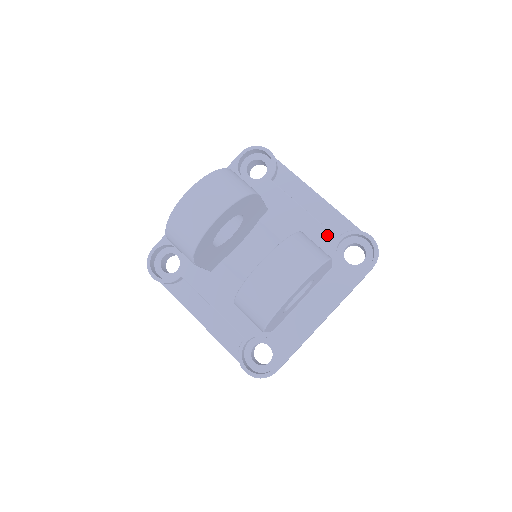
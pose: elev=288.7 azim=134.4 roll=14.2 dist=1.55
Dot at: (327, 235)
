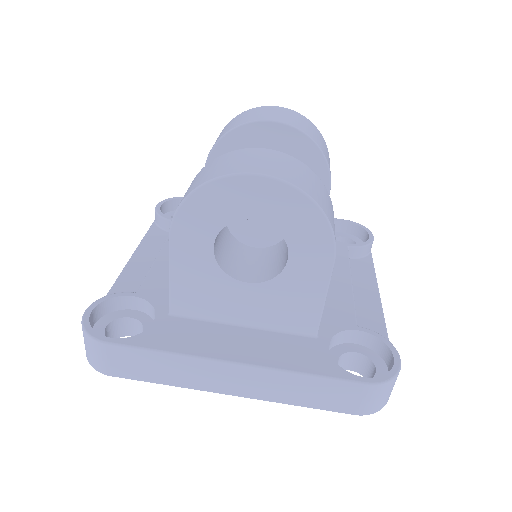
Dot at: (348, 314)
